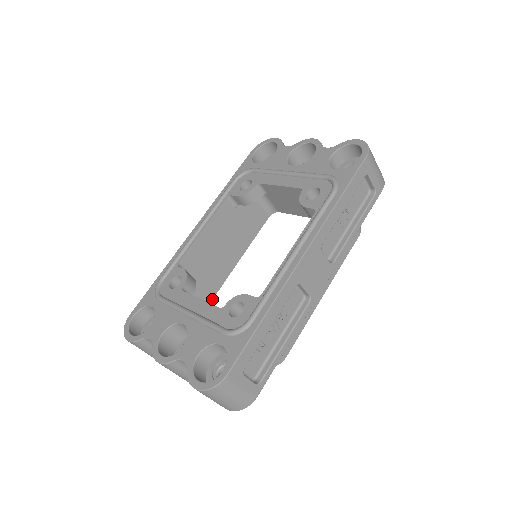
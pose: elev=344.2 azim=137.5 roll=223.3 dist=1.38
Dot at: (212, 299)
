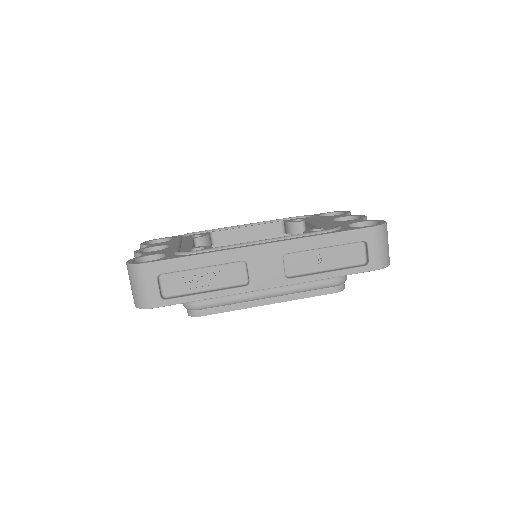
Dot at: occluded
